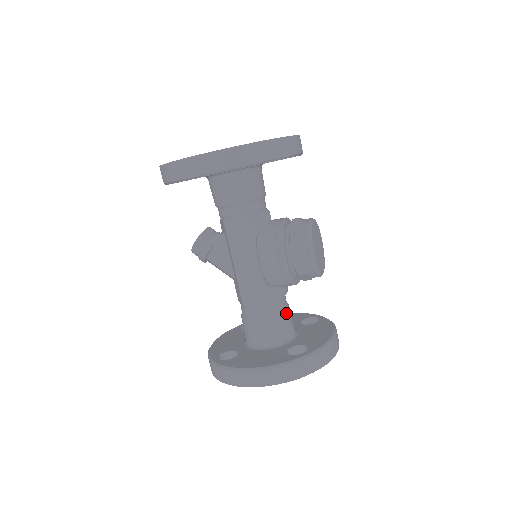
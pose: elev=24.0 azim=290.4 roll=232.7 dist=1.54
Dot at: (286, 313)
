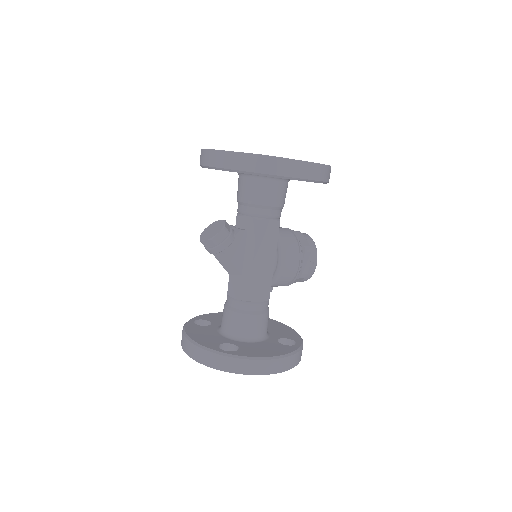
Dot at: occluded
